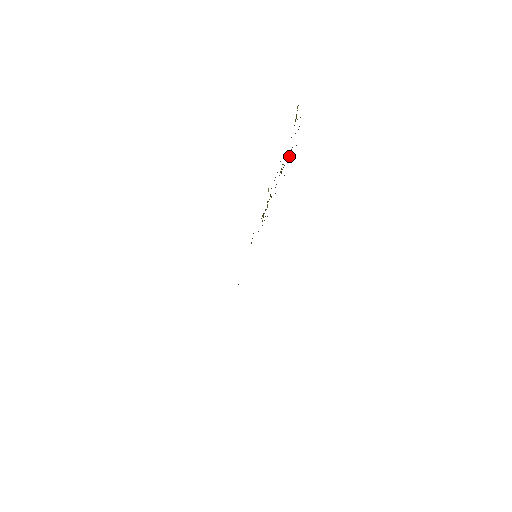
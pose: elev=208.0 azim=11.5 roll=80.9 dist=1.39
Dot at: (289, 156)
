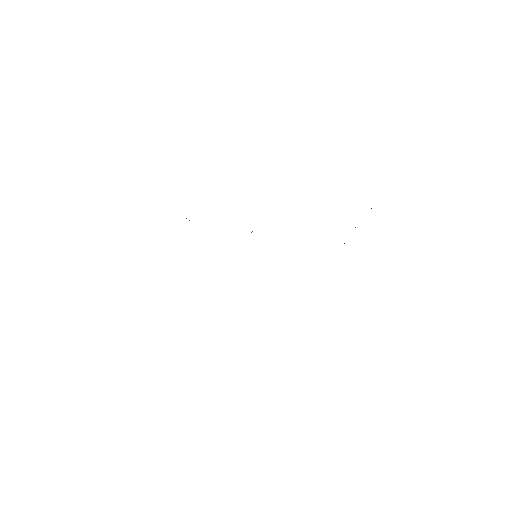
Dot at: occluded
